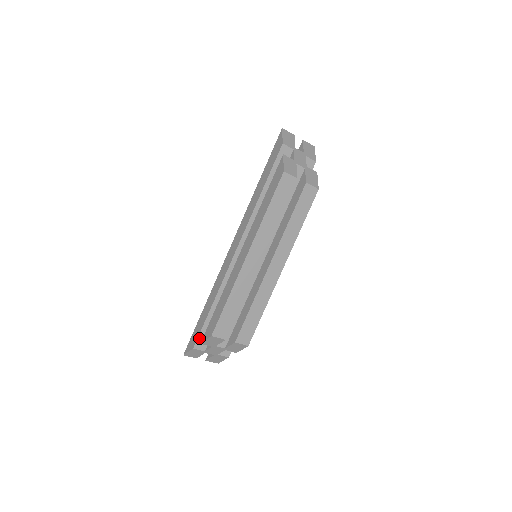
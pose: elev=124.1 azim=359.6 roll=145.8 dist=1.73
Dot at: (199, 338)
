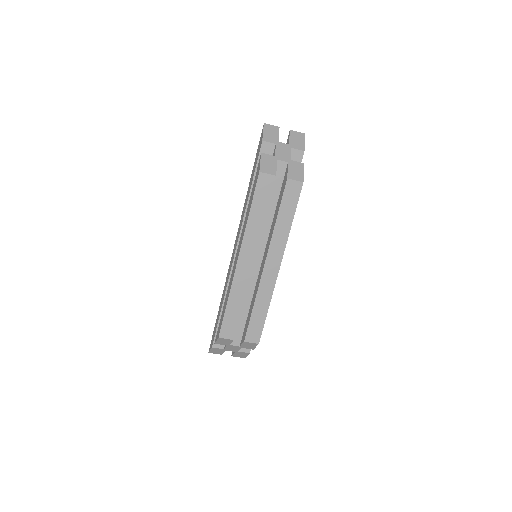
Dot at: occluded
